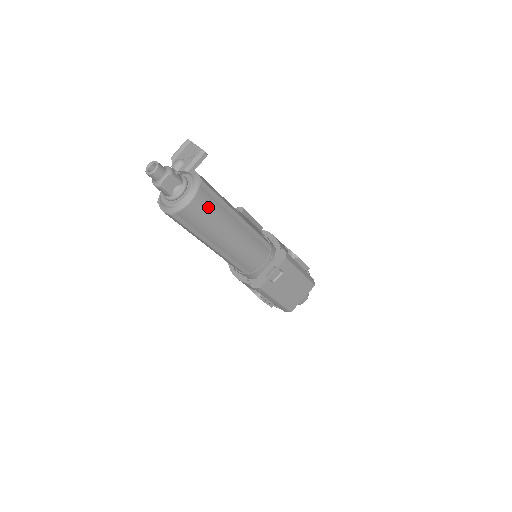
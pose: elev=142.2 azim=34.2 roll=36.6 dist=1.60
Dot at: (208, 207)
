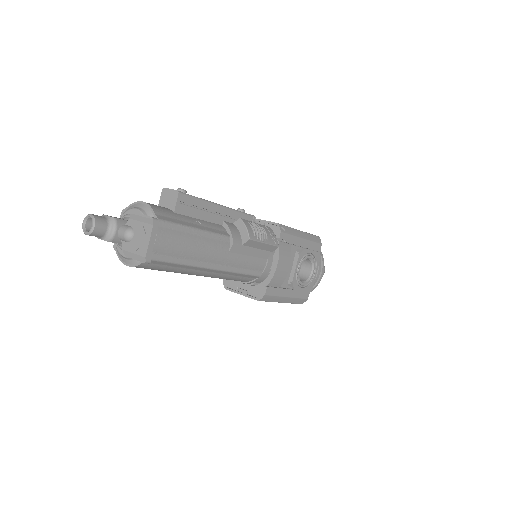
Dot at: (154, 269)
